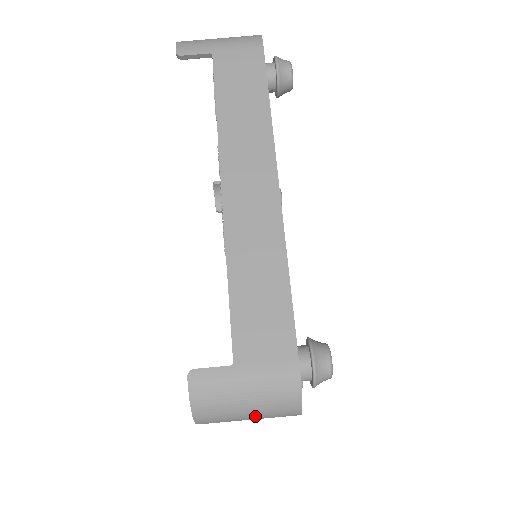
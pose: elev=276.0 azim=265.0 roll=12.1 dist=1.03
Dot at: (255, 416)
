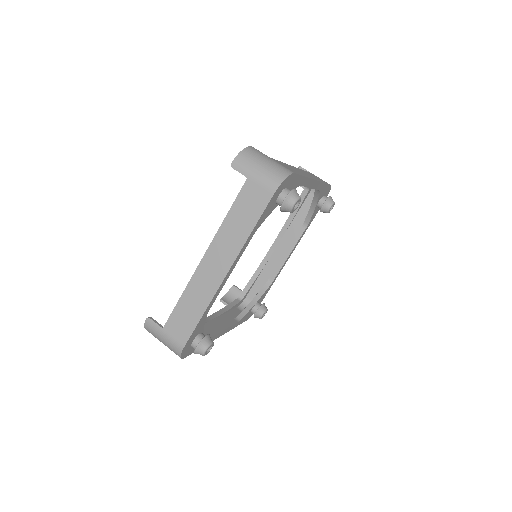
Dot at: (259, 174)
